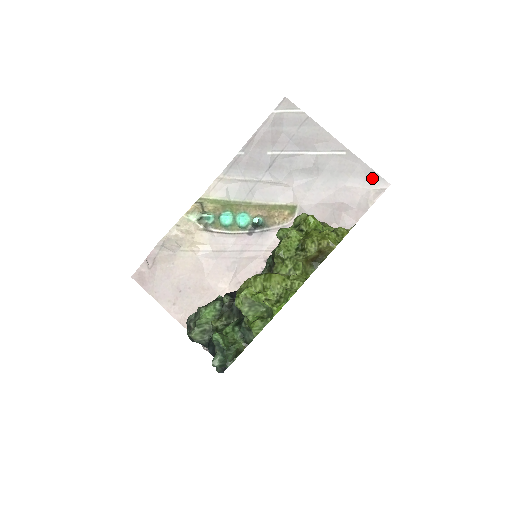
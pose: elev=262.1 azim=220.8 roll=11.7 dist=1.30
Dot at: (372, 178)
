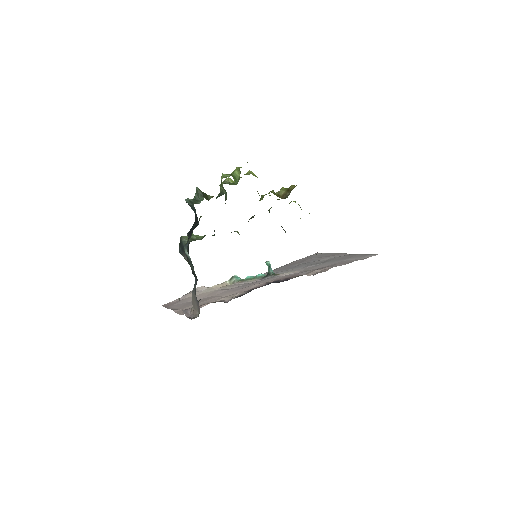
Dot at: (365, 256)
